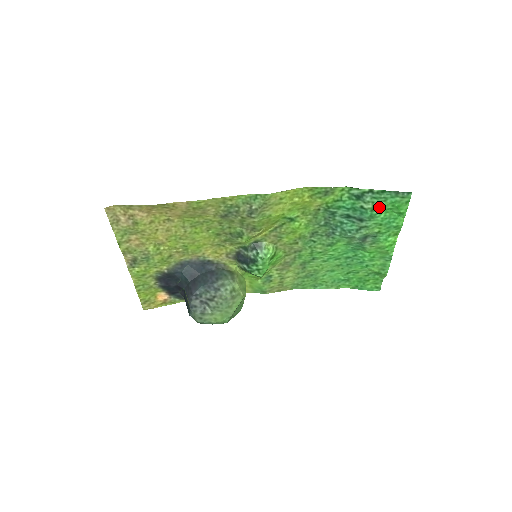
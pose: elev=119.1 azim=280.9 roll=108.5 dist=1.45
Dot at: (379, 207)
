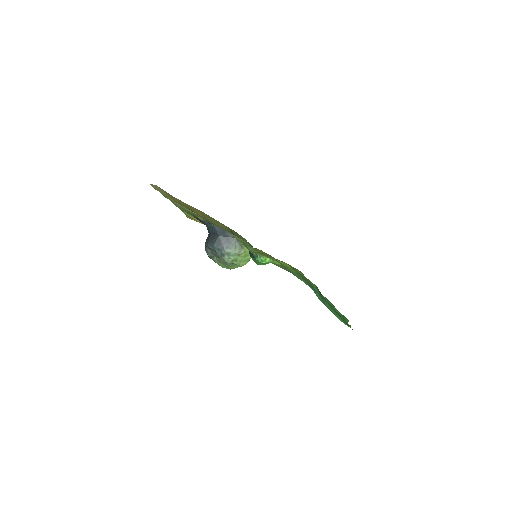
Dot at: (333, 312)
